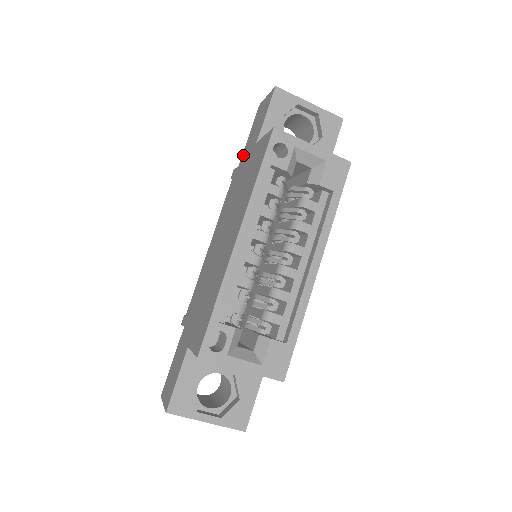
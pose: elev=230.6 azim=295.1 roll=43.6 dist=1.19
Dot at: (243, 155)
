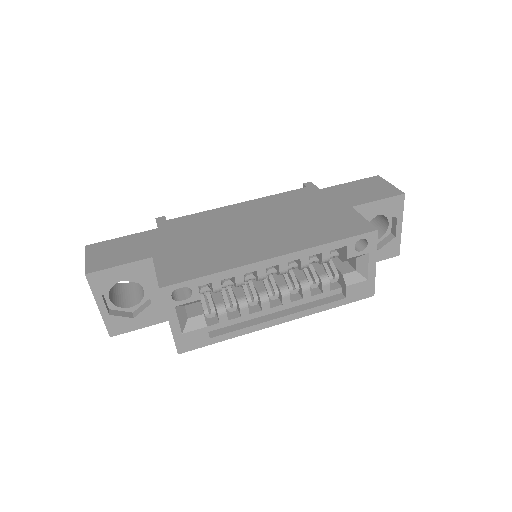
Dot at: (331, 189)
